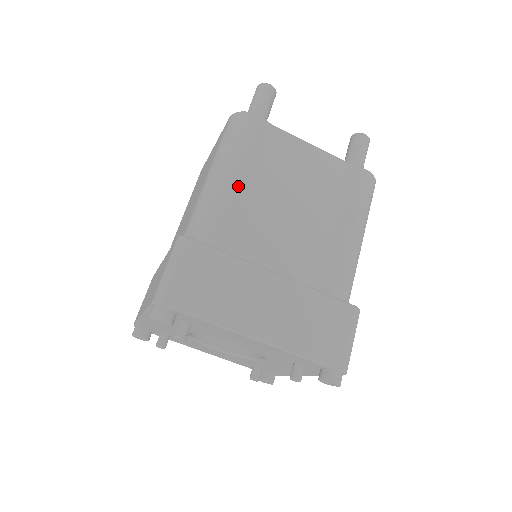
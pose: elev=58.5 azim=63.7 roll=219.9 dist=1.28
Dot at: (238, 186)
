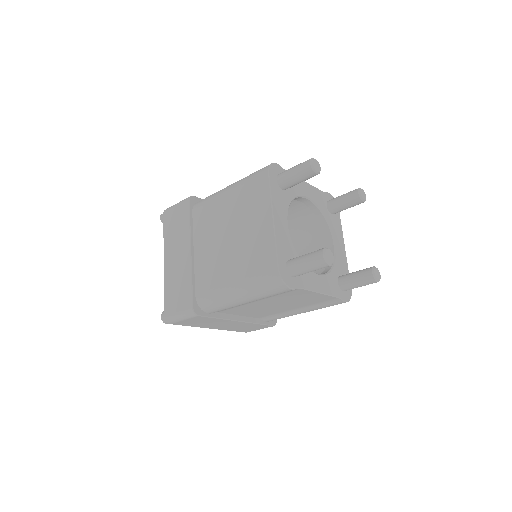
Dot at: occluded
